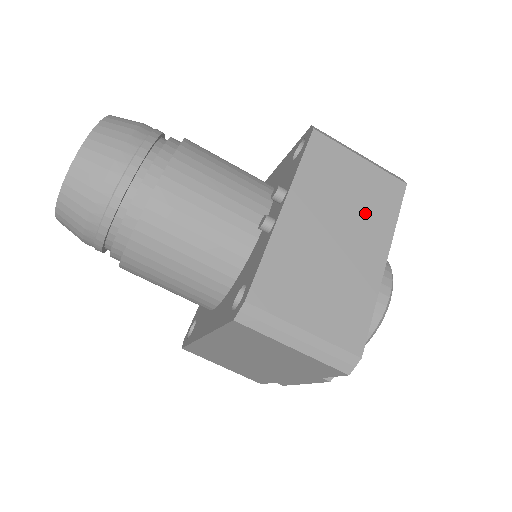
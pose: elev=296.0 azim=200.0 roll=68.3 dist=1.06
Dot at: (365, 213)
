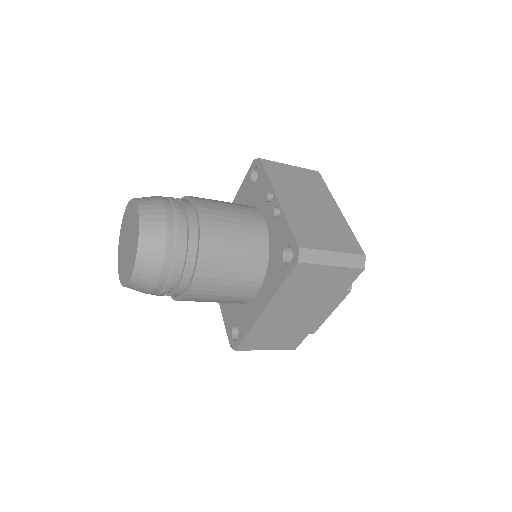
Dot at: (313, 190)
